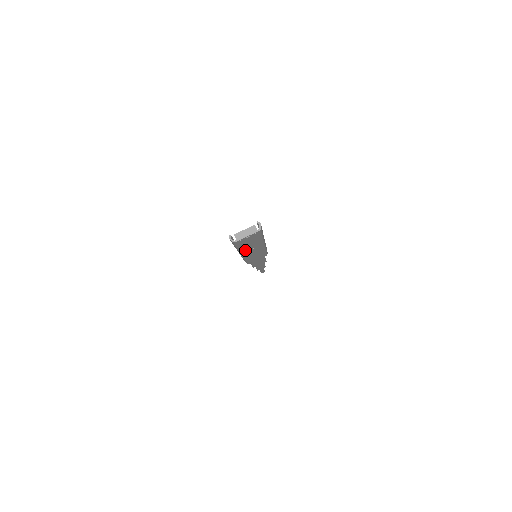
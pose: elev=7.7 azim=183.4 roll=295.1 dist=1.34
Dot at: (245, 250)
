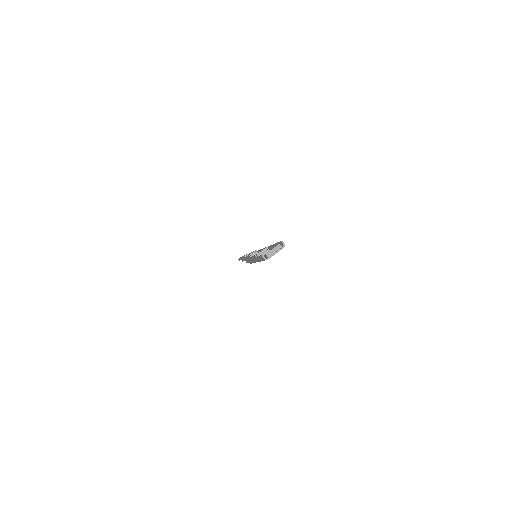
Dot at: occluded
